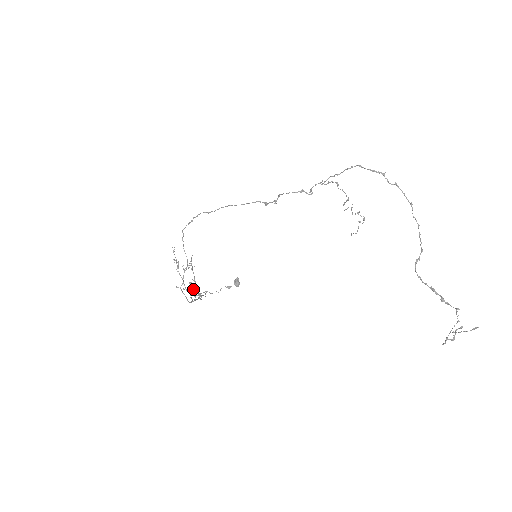
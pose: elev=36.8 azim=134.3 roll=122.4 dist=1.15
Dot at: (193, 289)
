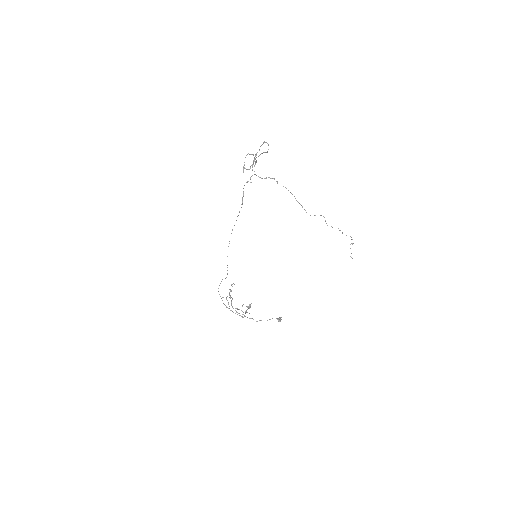
Dot at: (238, 309)
